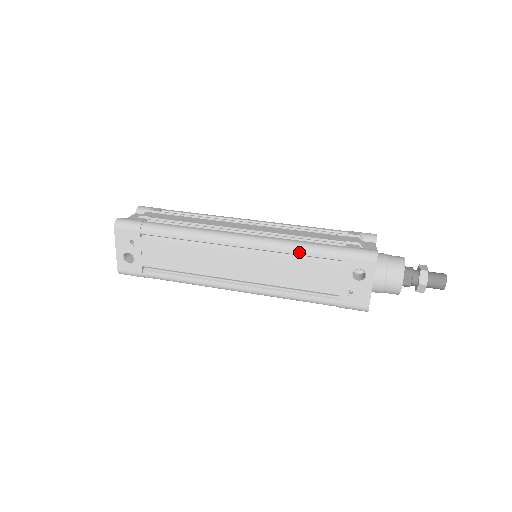
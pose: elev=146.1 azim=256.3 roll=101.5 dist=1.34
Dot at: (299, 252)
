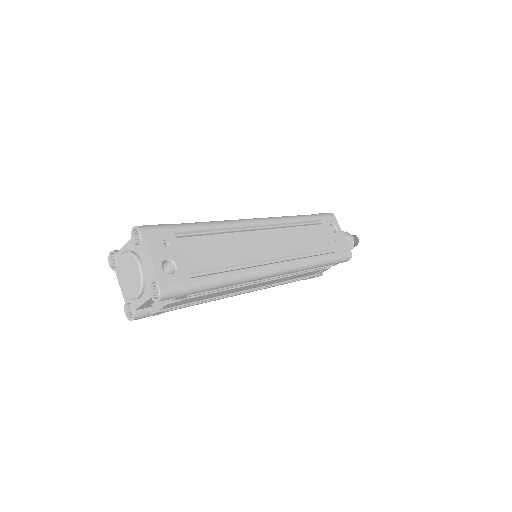
Dot at: (297, 219)
